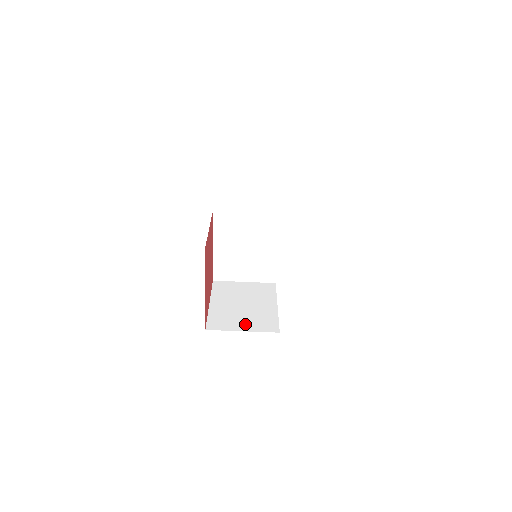
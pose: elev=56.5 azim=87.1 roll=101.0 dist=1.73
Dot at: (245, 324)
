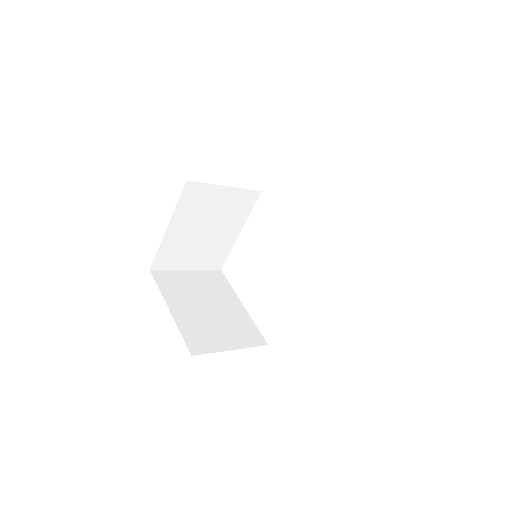
Dot at: (229, 338)
